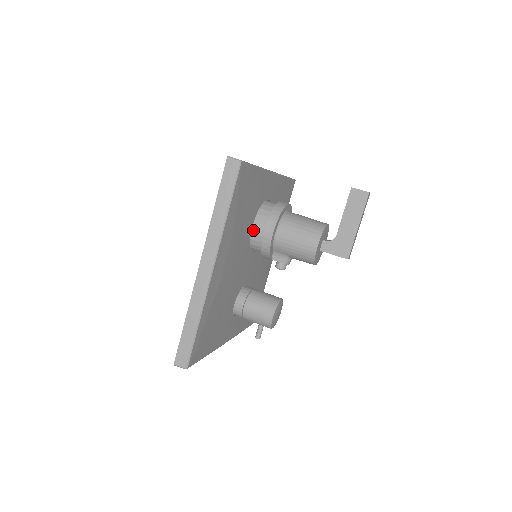
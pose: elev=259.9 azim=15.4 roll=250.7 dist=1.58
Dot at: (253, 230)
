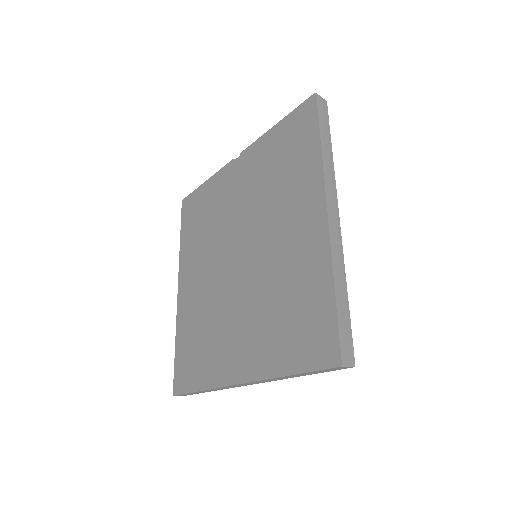
Dot at: occluded
